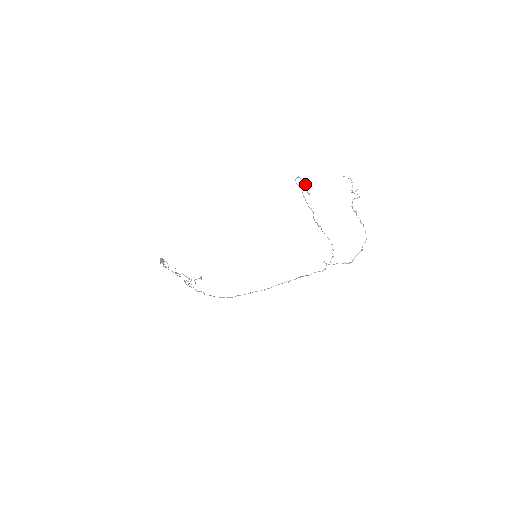
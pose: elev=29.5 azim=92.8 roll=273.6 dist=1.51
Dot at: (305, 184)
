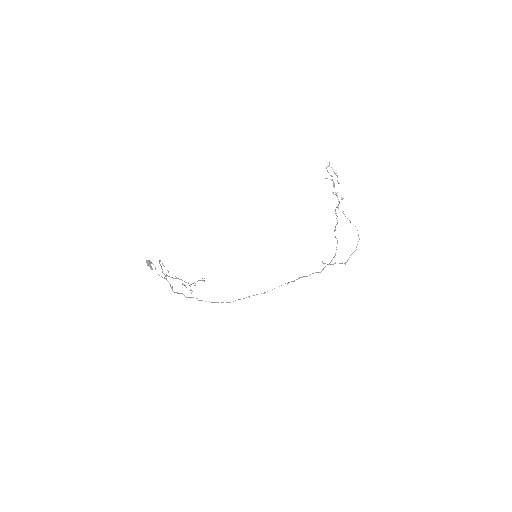
Dot at: (336, 173)
